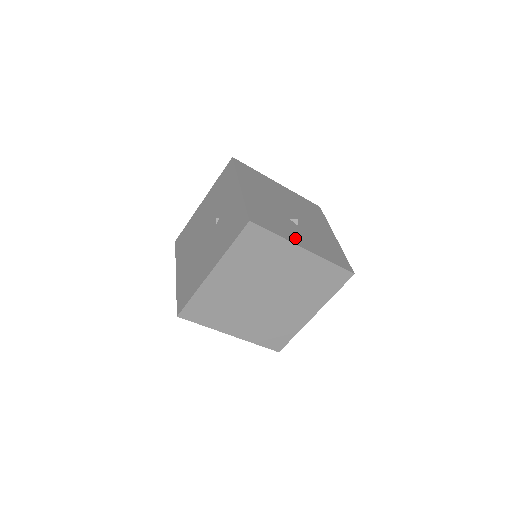
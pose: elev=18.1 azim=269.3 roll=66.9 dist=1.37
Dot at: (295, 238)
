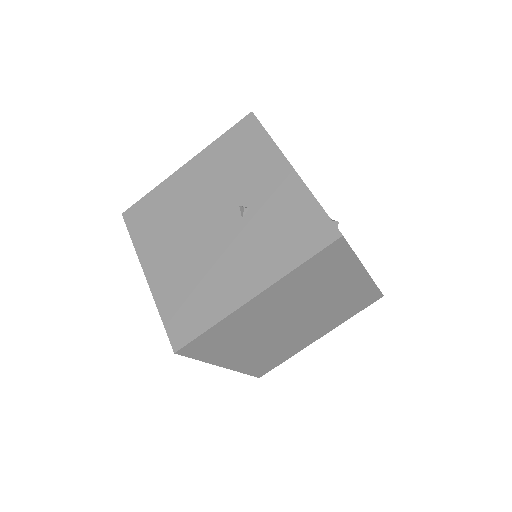
Dot at: occluded
